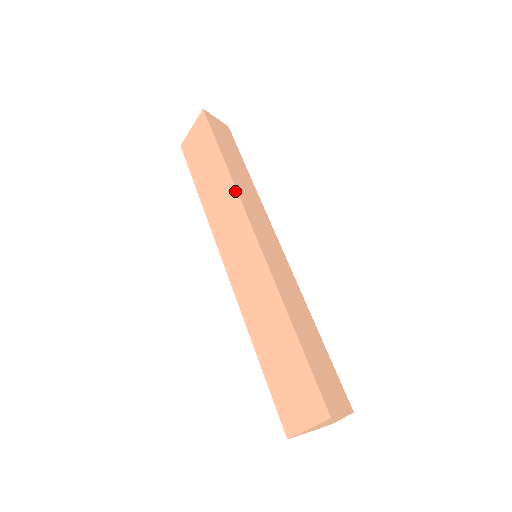
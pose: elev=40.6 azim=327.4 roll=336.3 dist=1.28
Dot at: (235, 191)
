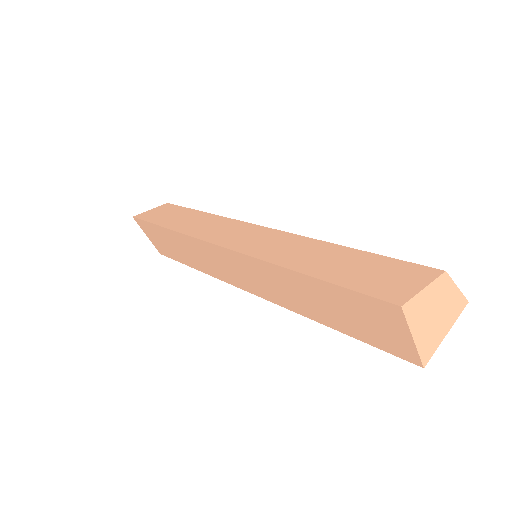
Dot at: (186, 237)
